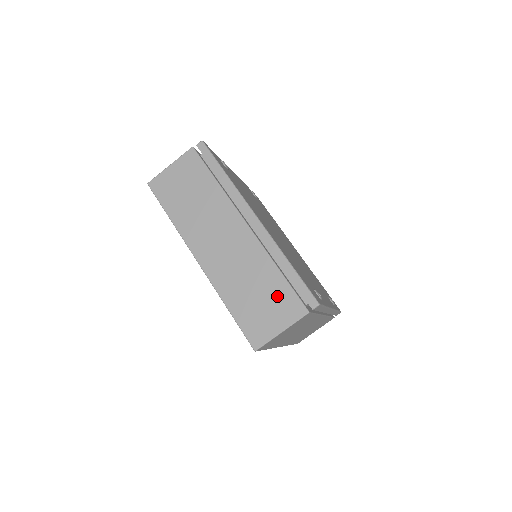
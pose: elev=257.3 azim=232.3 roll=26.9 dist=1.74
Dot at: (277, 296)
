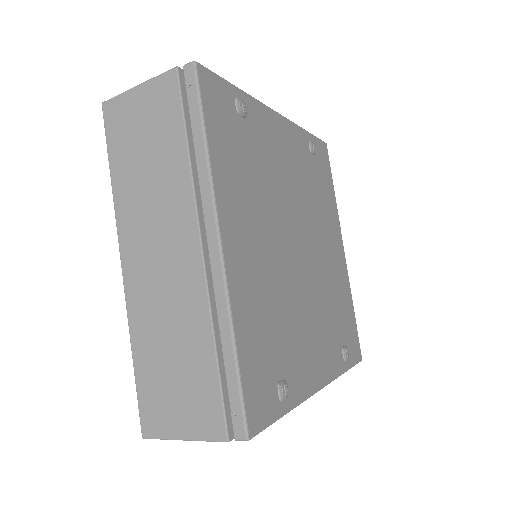
Dot at: (197, 387)
